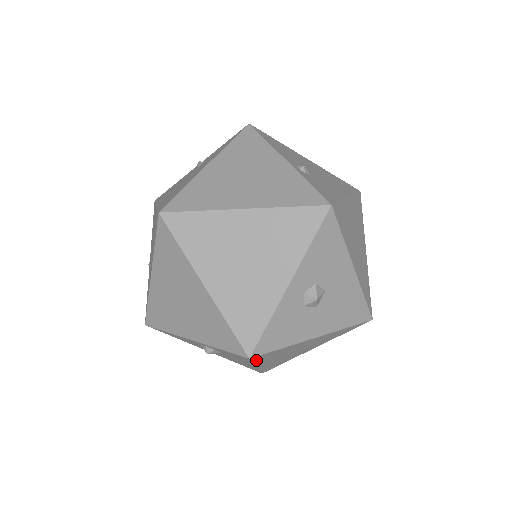
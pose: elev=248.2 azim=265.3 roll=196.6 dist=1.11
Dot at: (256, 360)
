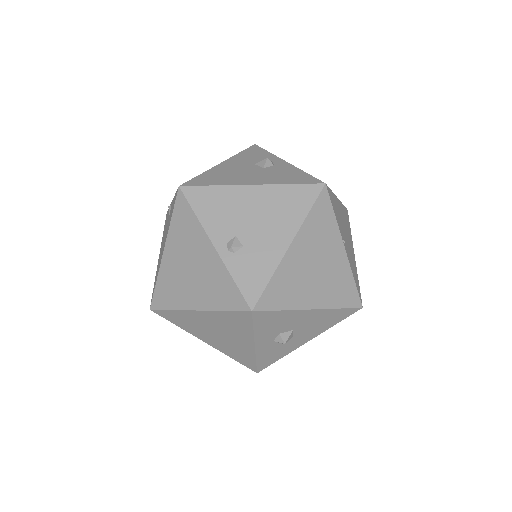
Dot at: occluded
